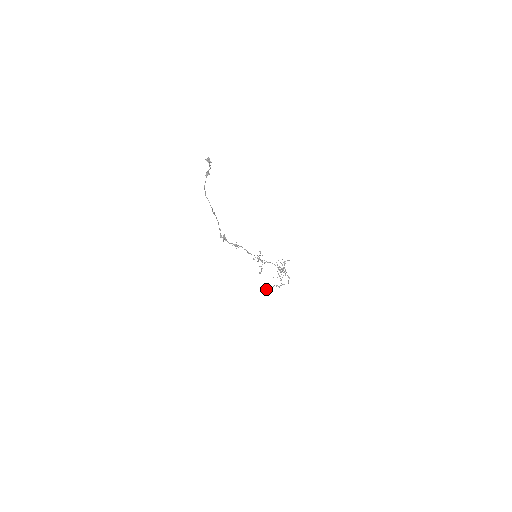
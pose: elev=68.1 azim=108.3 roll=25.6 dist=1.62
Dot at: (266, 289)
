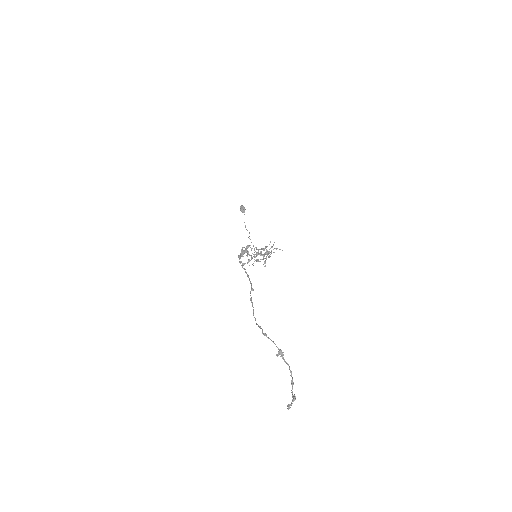
Dot at: (241, 211)
